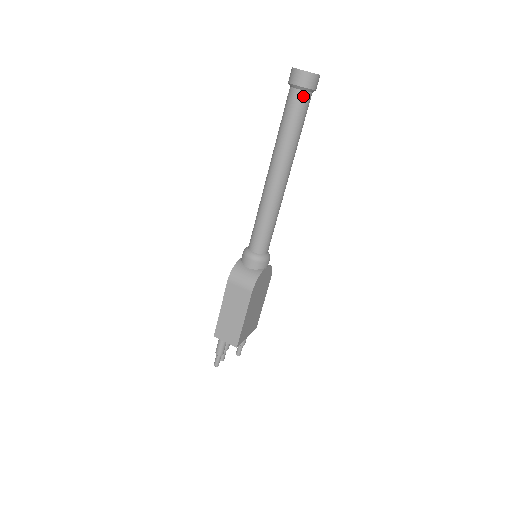
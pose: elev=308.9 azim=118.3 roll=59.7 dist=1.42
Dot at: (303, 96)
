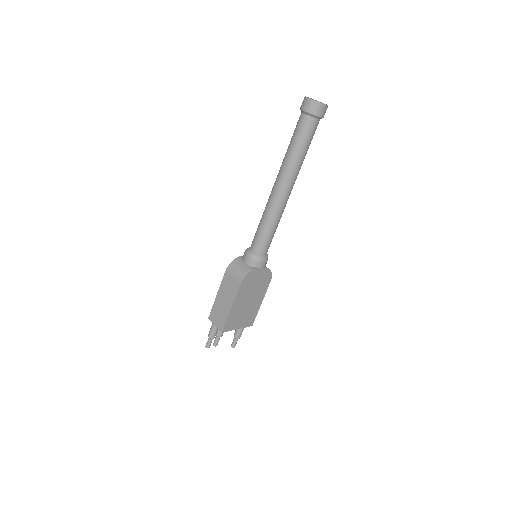
Dot at: (308, 120)
